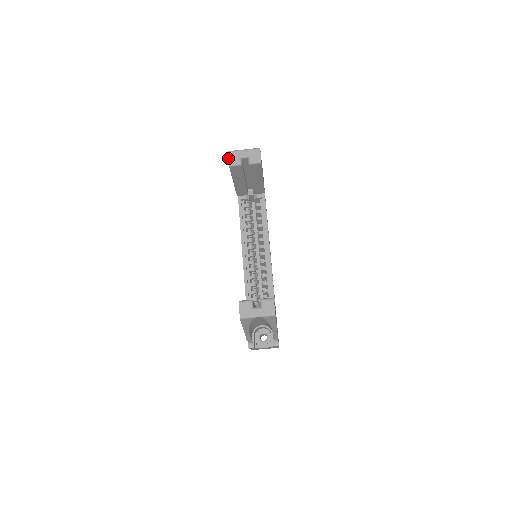
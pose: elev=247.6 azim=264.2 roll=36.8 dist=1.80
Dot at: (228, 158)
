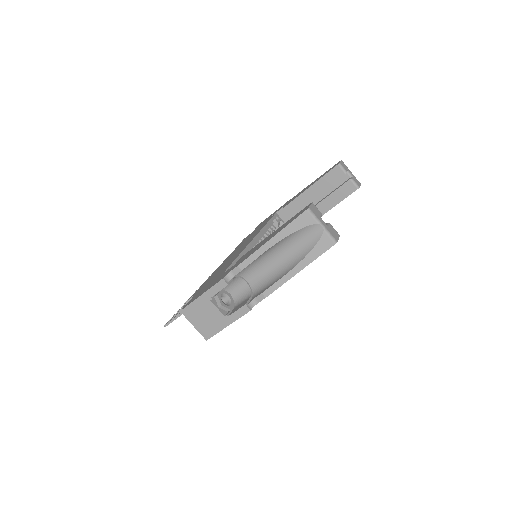
Dot at: (341, 161)
